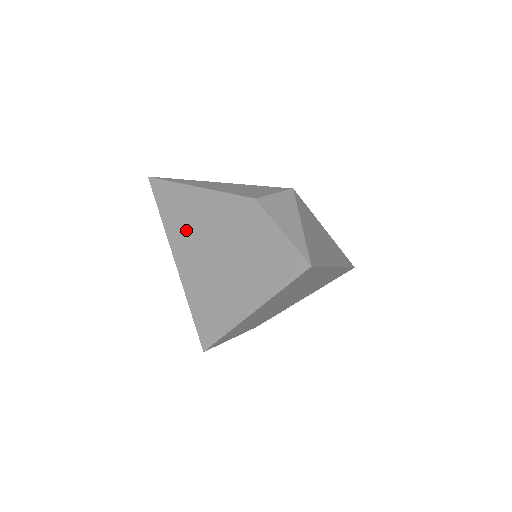
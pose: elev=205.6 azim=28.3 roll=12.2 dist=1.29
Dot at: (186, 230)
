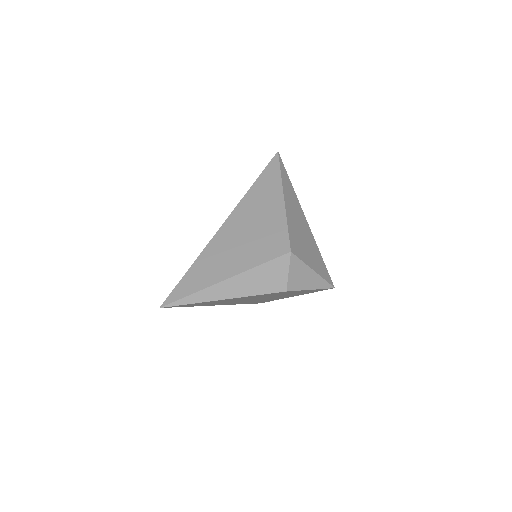
Dot at: occluded
